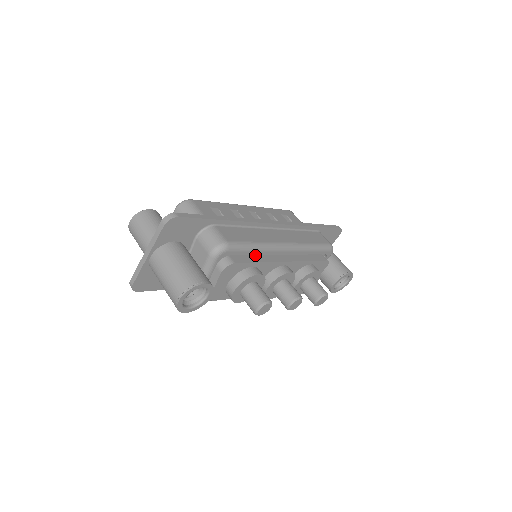
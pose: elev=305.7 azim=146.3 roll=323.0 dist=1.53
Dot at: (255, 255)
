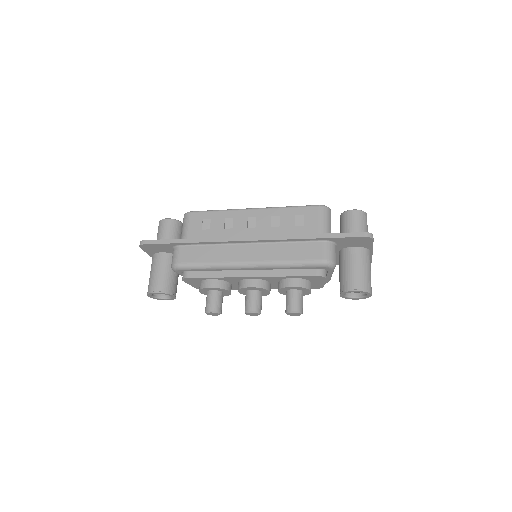
Dot at: occluded
